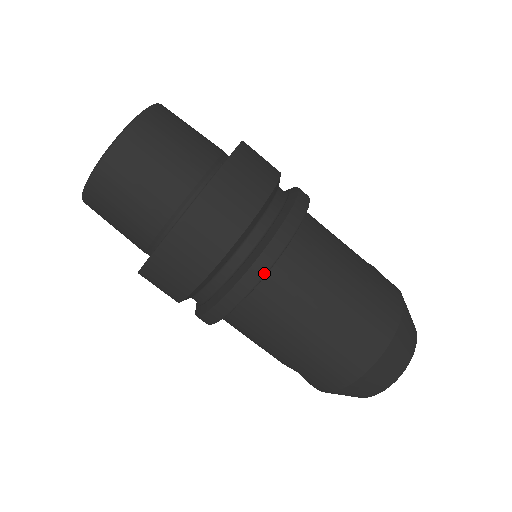
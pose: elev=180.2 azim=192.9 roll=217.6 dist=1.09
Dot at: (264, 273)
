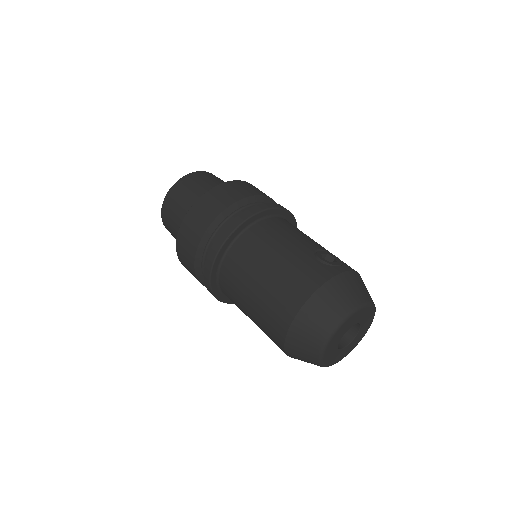
Dot at: (209, 273)
